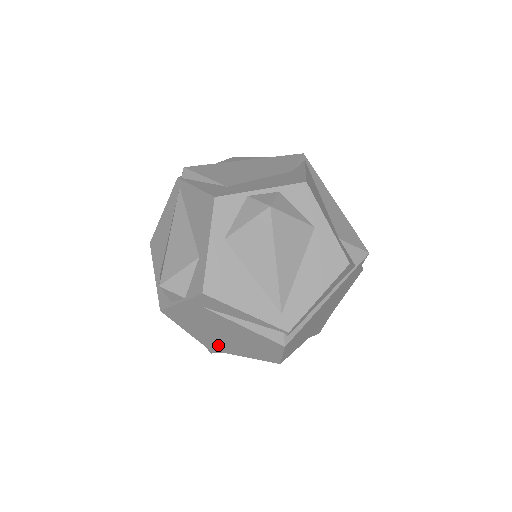
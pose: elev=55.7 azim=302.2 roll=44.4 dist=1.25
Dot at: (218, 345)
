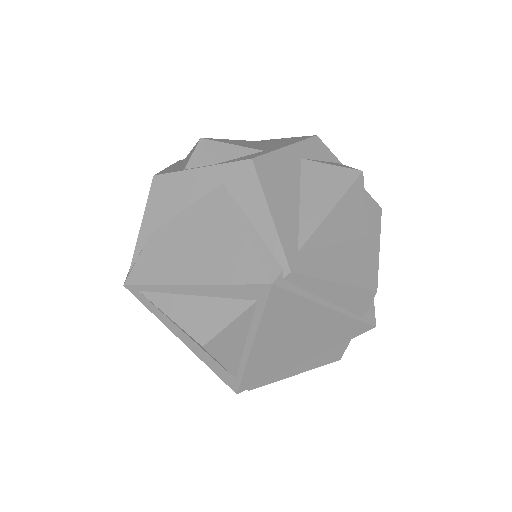
Dot at: (159, 267)
